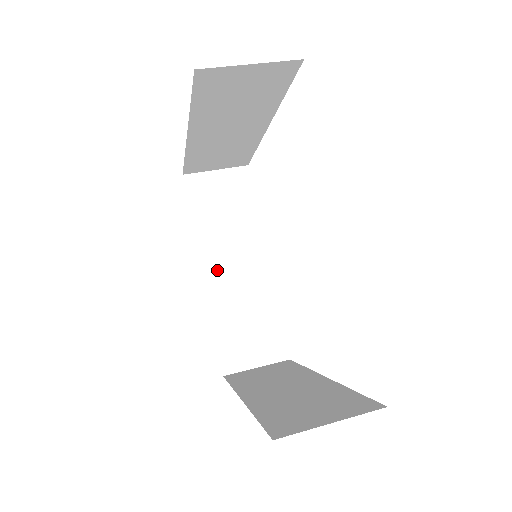
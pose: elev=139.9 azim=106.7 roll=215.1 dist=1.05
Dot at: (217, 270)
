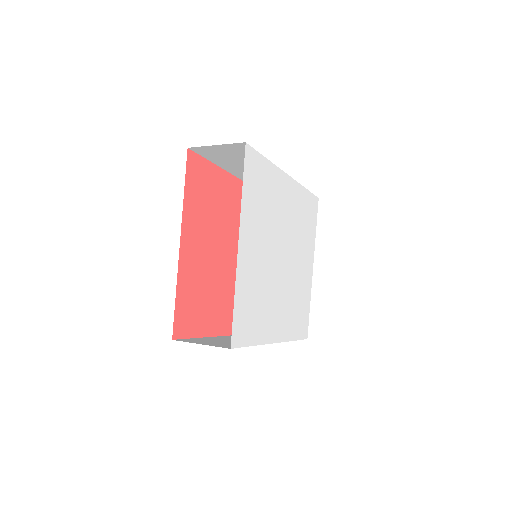
Dot at: occluded
